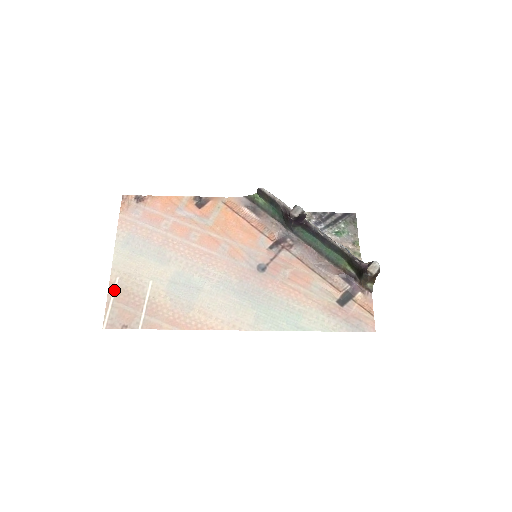
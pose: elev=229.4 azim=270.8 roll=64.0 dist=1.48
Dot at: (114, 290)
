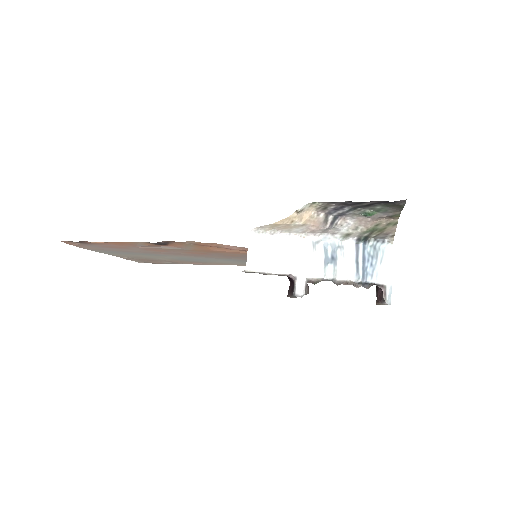
Dot at: occluded
